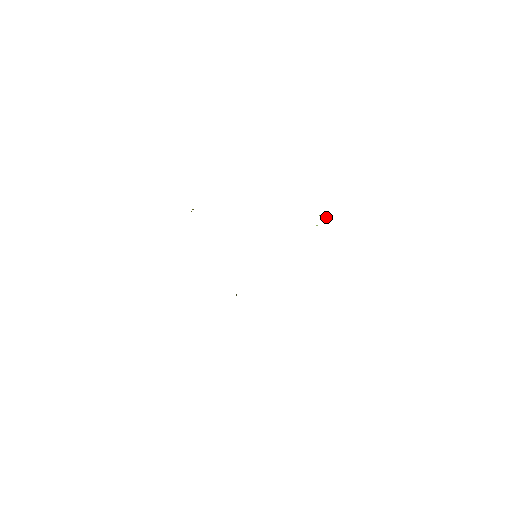
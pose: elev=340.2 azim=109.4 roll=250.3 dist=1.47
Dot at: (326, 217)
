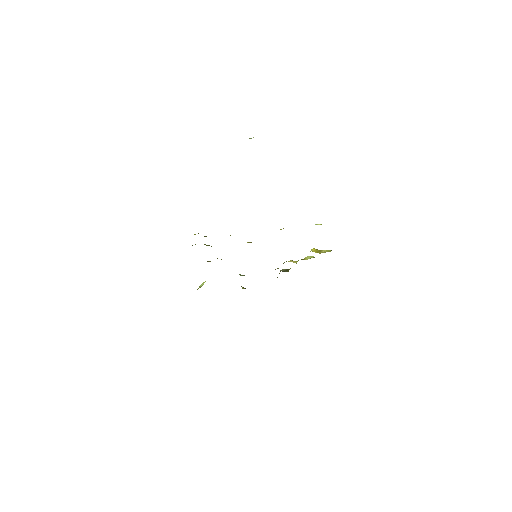
Dot at: (320, 224)
